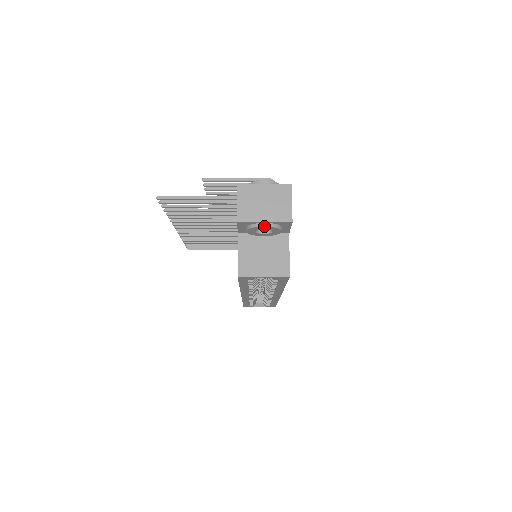
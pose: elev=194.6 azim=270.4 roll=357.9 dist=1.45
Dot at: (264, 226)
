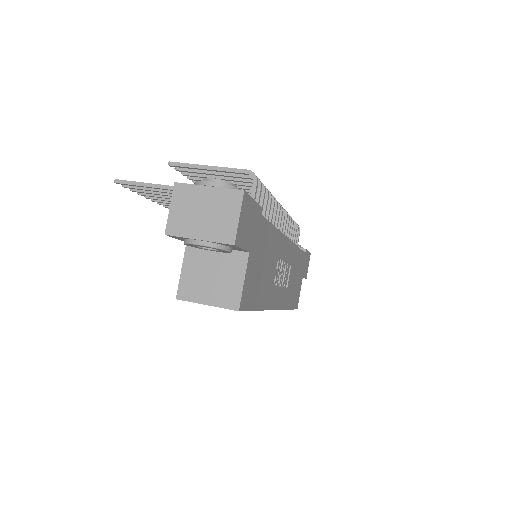
Dot at: (198, 244)
